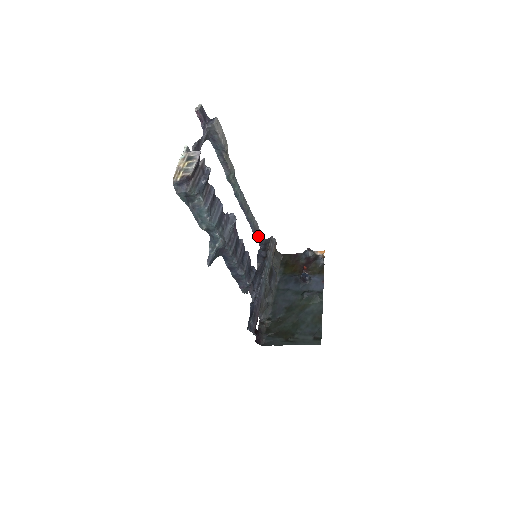
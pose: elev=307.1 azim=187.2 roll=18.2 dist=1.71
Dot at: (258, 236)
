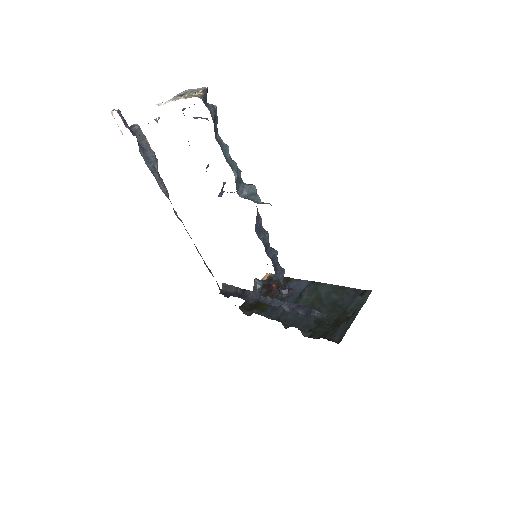
Dot at: (217, 283)
